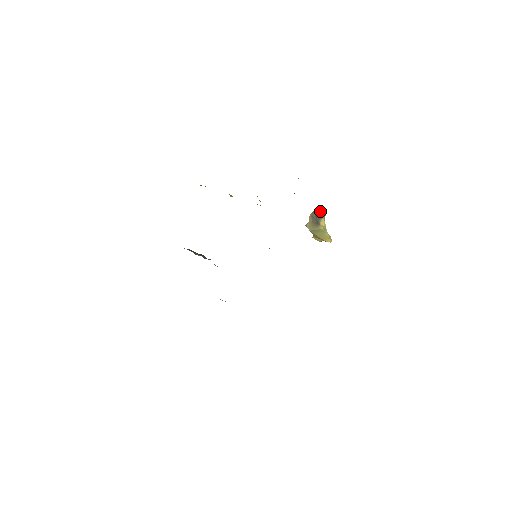
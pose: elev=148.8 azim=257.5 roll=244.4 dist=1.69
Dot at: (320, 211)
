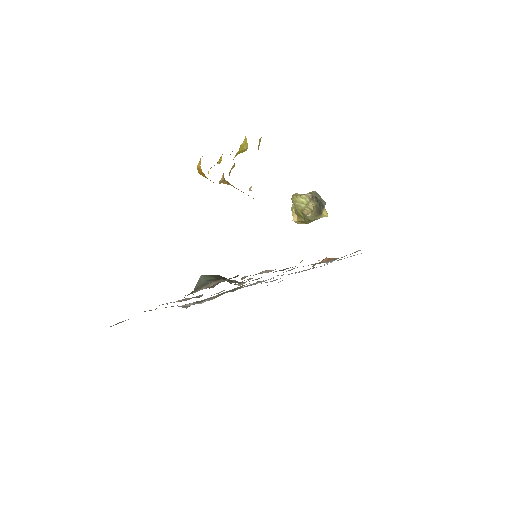
Dot at: (321, 199)
